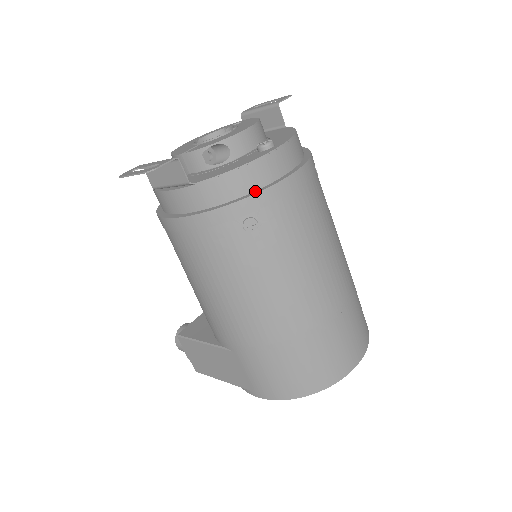
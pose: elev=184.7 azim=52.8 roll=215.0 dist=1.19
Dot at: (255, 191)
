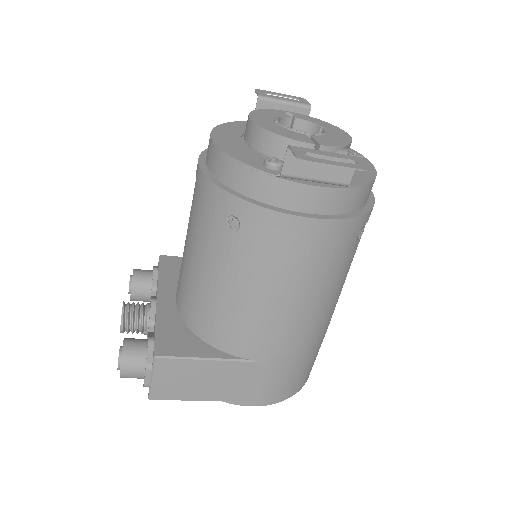
Dot at: (368, 202)
